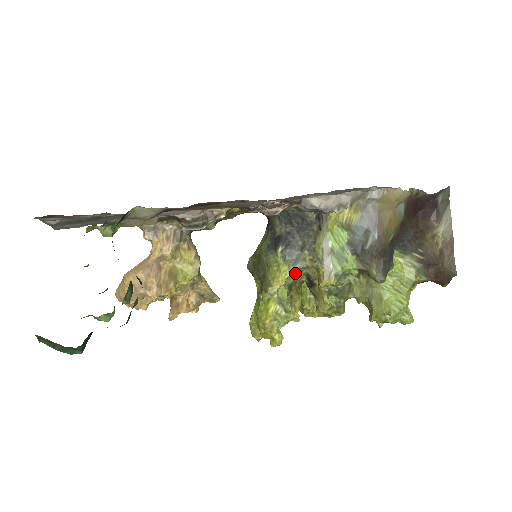
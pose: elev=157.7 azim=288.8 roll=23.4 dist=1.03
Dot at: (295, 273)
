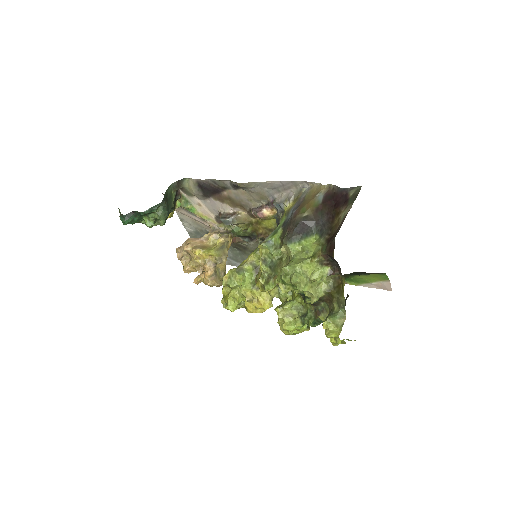
Dot at: (259, 254)
